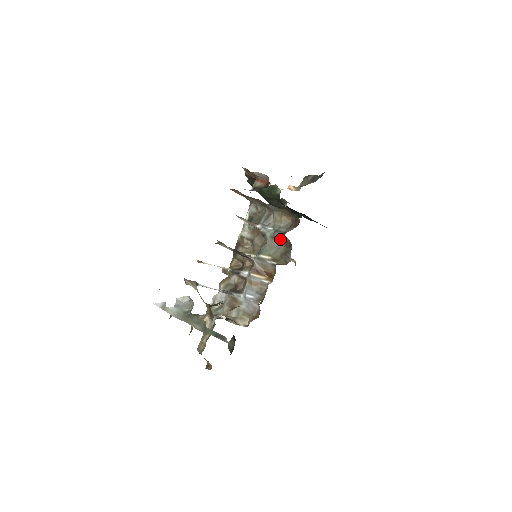
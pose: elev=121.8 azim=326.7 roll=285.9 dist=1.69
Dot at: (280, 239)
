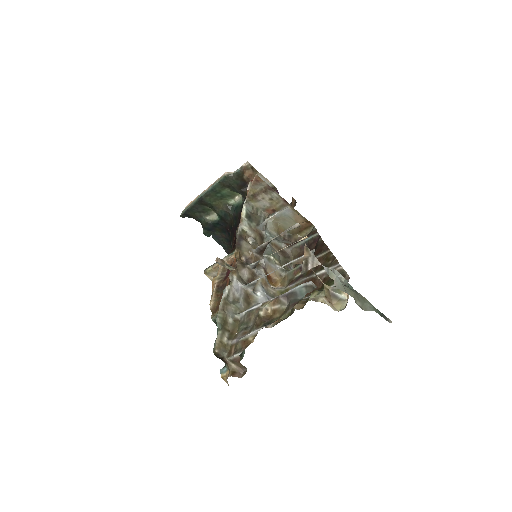
Dot at: (279, 248)
